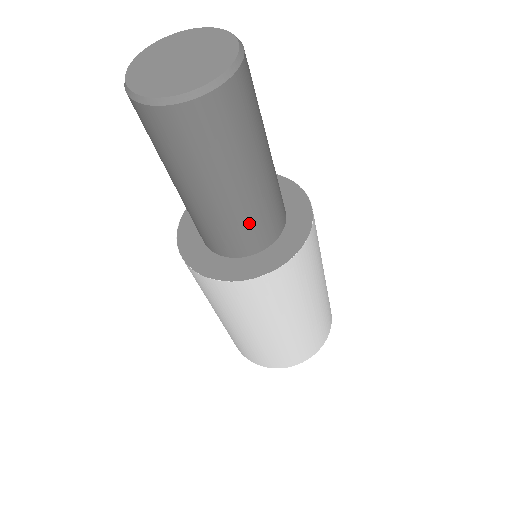
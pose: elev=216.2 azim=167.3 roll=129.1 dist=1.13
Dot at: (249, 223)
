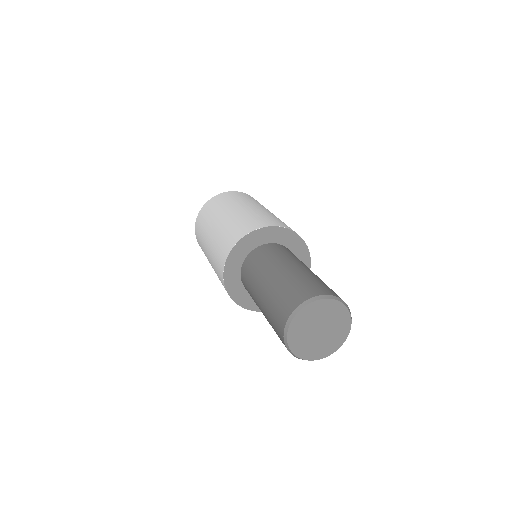
Dot at: occluded
